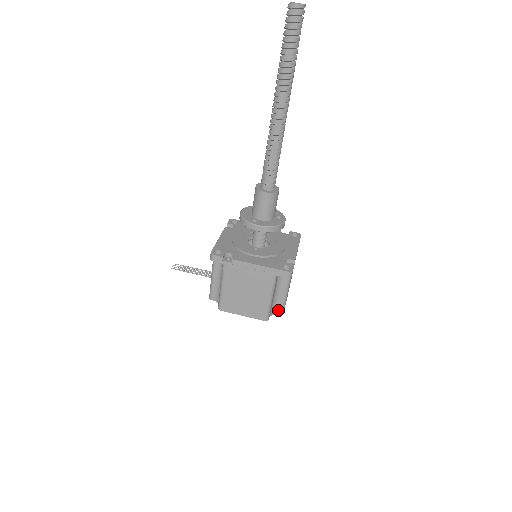
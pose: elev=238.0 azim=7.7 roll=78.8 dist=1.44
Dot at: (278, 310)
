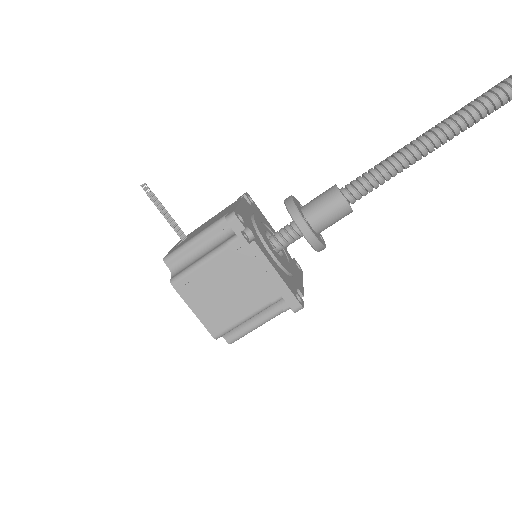
Dot at: (233, 335)
